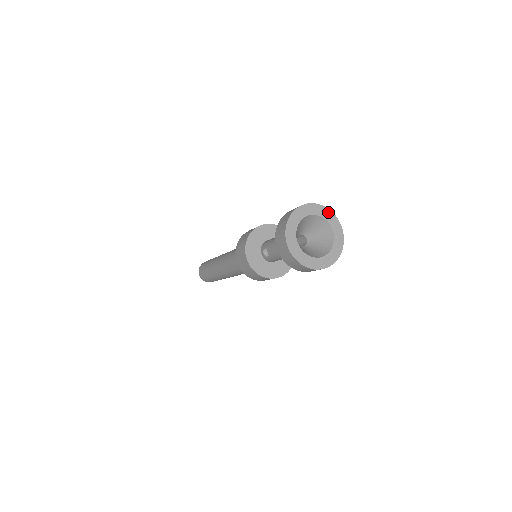
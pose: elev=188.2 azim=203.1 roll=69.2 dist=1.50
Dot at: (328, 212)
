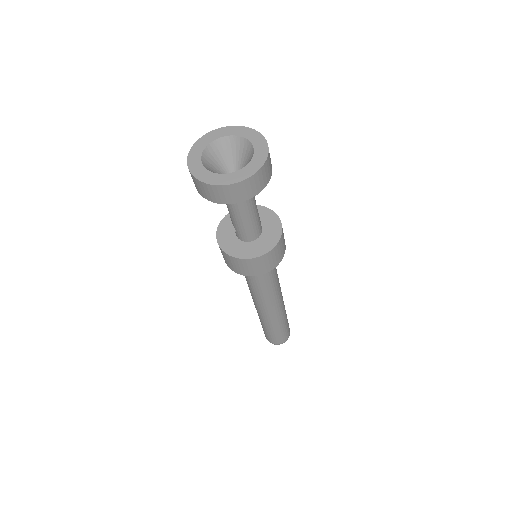
Dot at: (252, 132)
